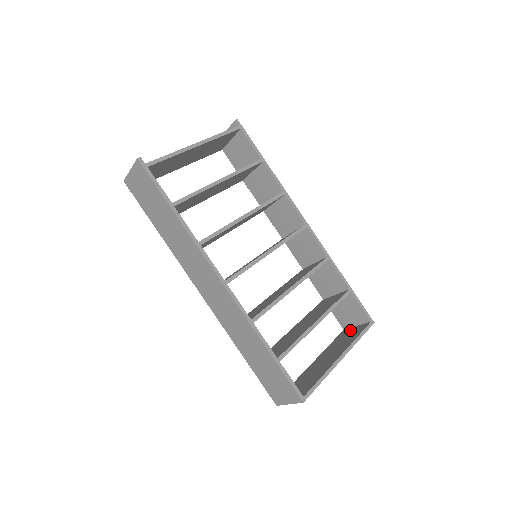
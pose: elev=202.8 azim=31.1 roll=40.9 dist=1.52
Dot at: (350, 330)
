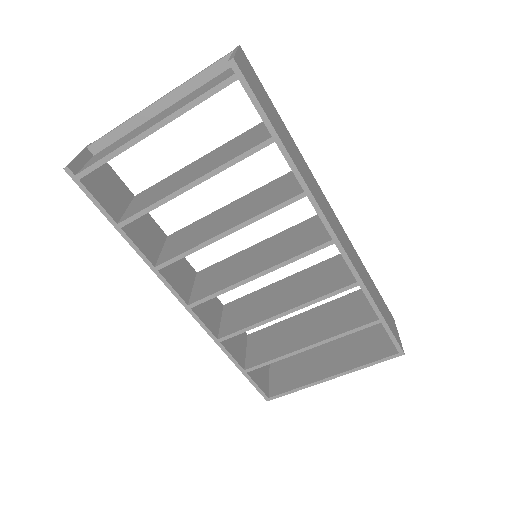
Dot at: (384, 333)
